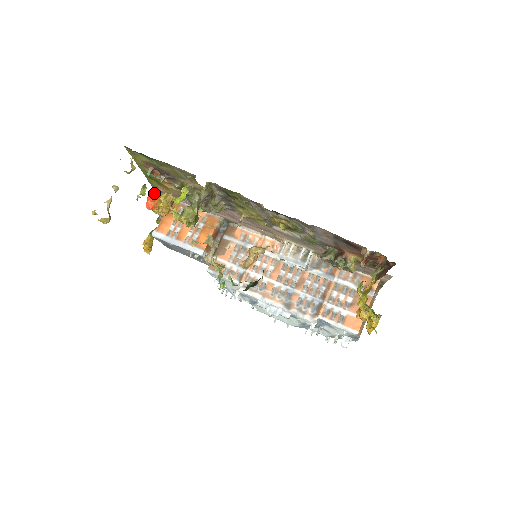
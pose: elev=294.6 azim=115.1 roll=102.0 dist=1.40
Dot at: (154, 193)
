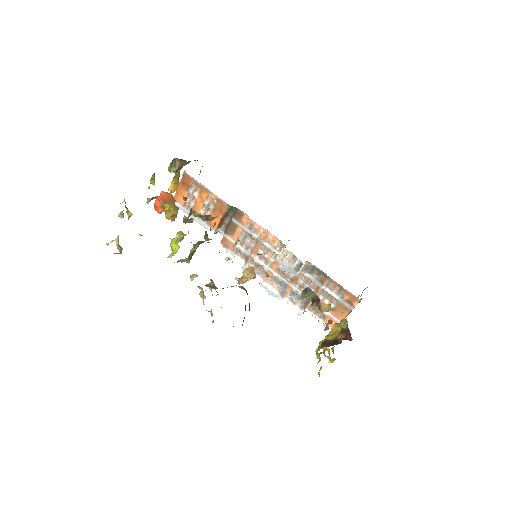
Dot at: (159, 203)
